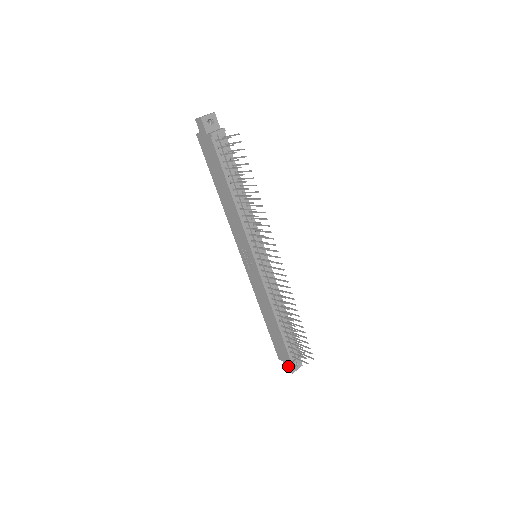
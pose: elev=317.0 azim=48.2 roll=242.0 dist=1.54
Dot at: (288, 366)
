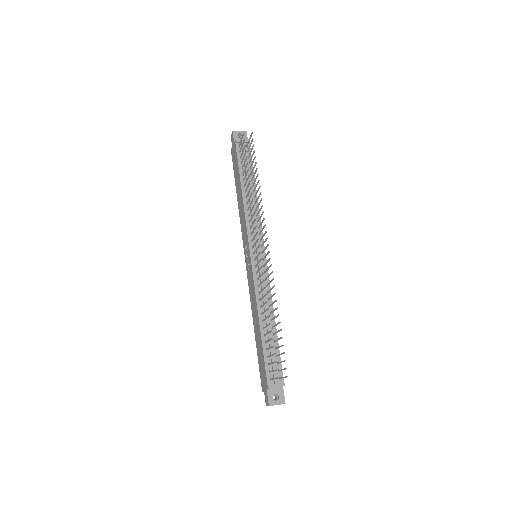
Dot at: (266, 395)
